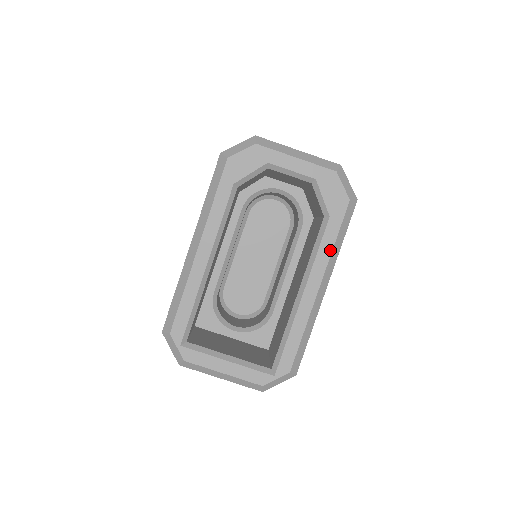
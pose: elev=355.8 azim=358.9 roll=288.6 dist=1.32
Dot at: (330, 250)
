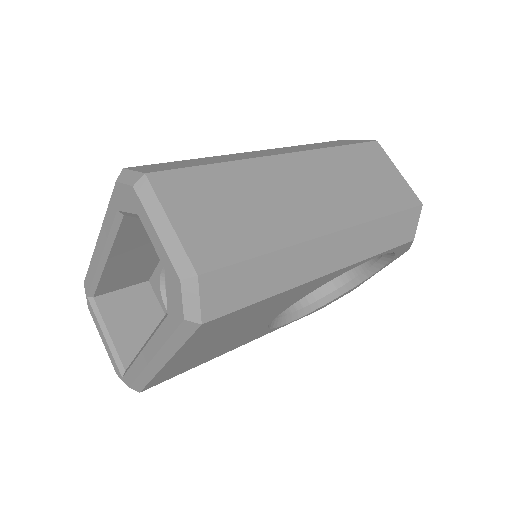
Dot at: (163, 342)
